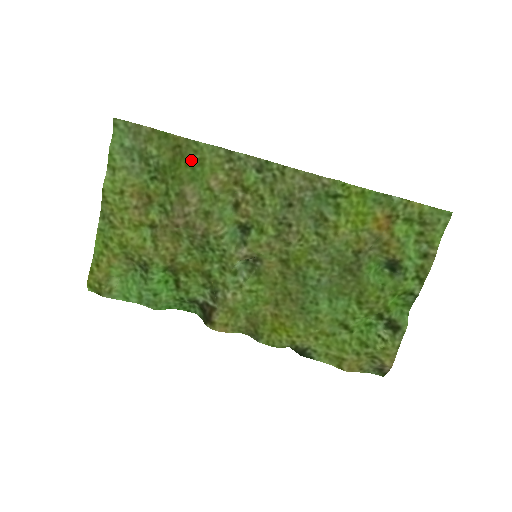
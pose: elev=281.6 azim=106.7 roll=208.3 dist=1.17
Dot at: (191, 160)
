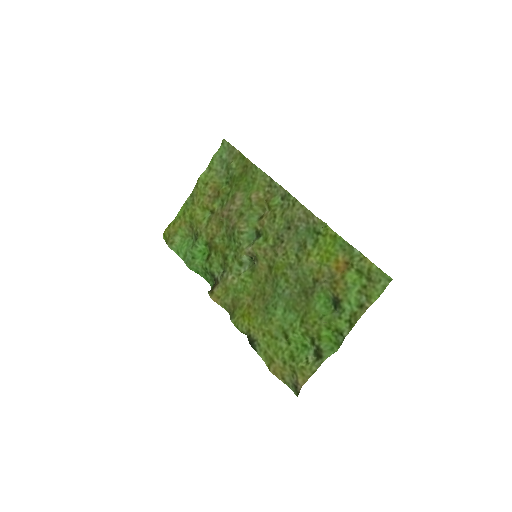
Dot at: (249, 178)
